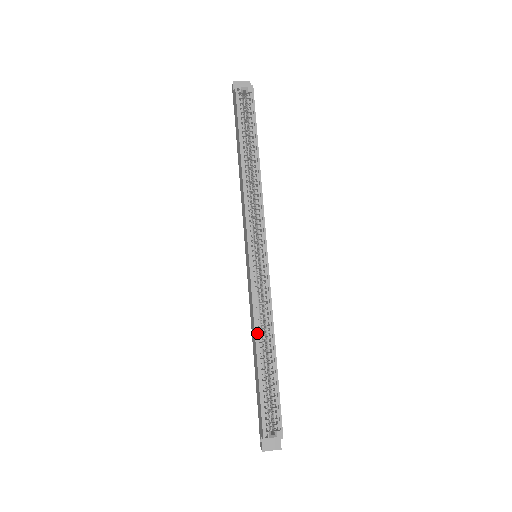
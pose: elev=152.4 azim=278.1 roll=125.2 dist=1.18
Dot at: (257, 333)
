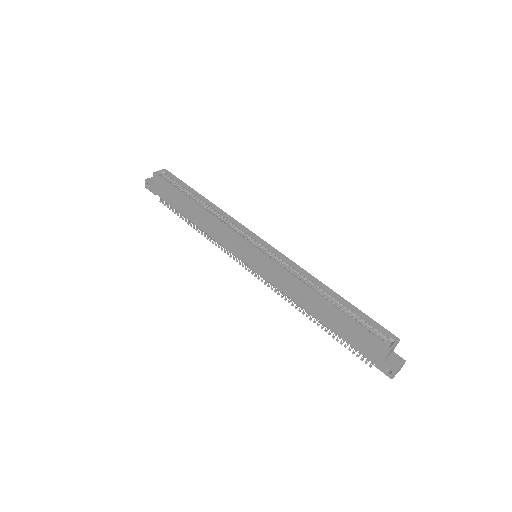
Dot at: (308, 288)
